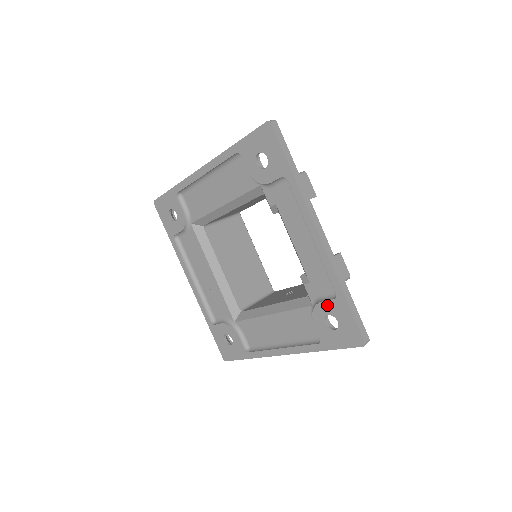
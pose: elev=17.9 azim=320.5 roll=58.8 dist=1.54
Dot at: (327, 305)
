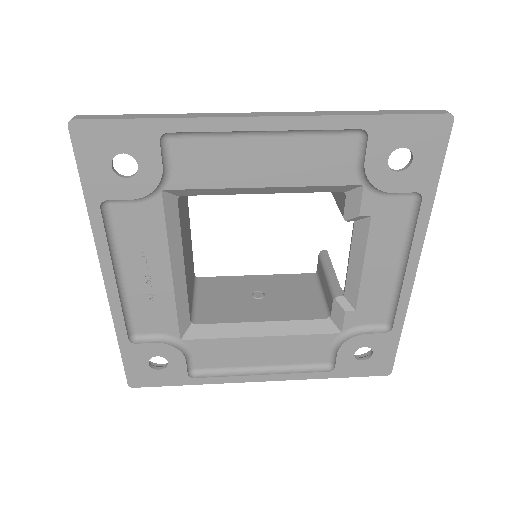
Dot at: (371, 338)
